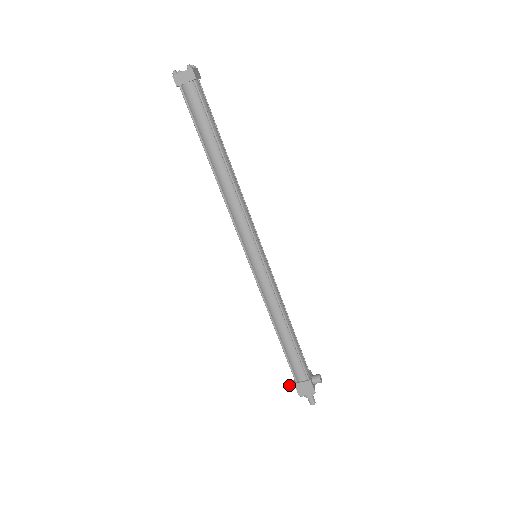
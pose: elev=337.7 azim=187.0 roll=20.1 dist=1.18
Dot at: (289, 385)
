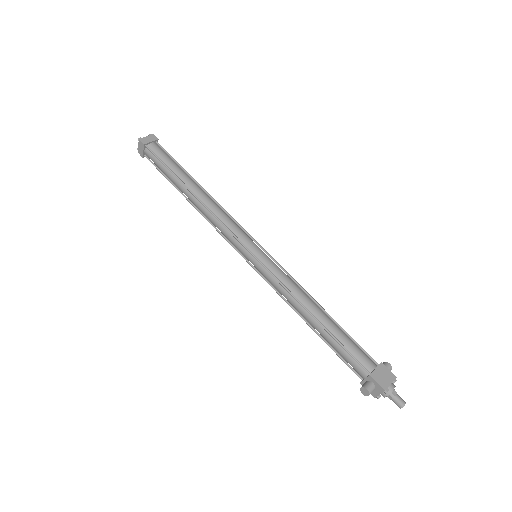
Dot at: (366, 386)
